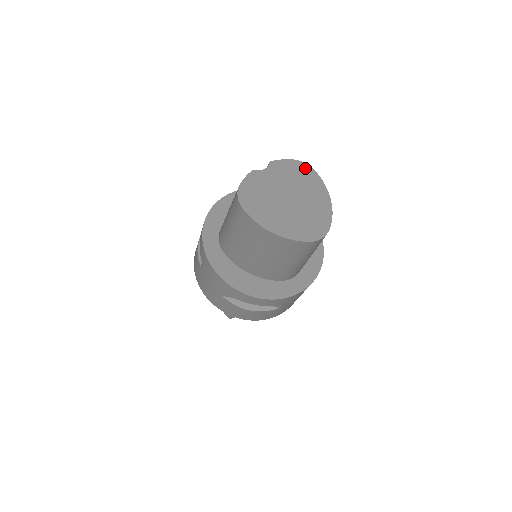
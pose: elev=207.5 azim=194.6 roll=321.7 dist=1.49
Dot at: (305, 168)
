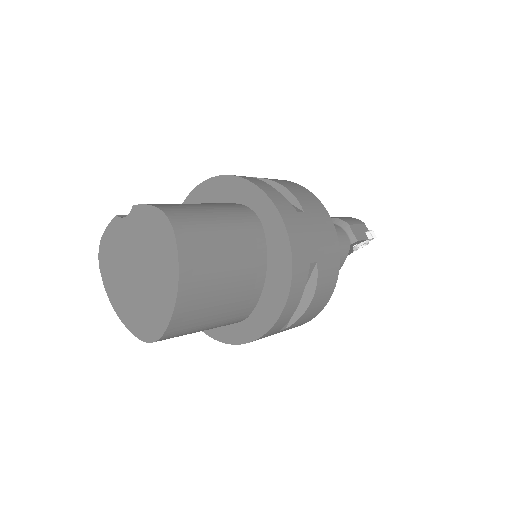
Dot at: (164, 226)
